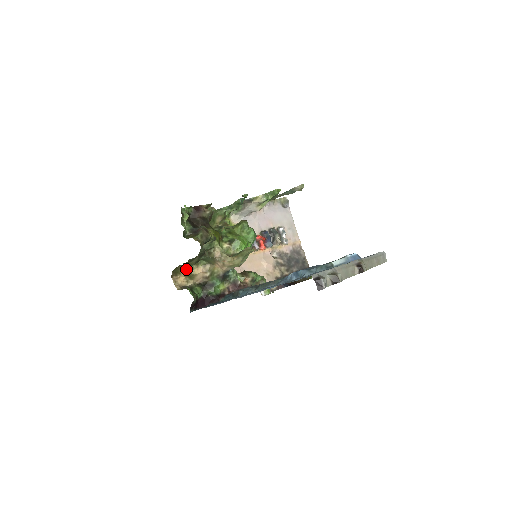
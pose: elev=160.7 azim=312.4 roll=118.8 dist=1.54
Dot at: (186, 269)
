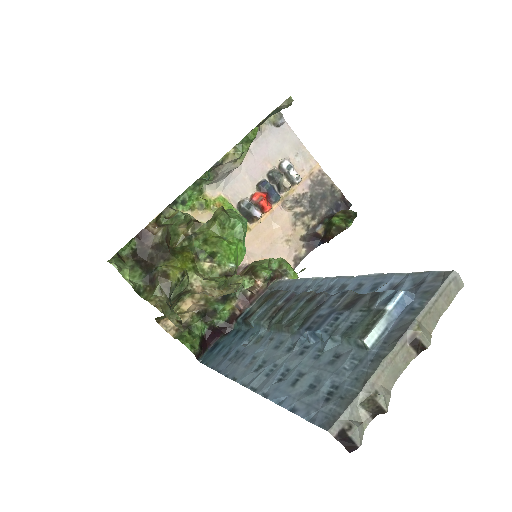
Dot at: occluded
